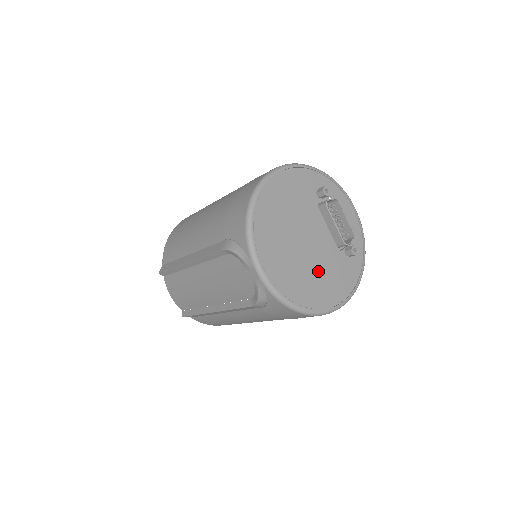
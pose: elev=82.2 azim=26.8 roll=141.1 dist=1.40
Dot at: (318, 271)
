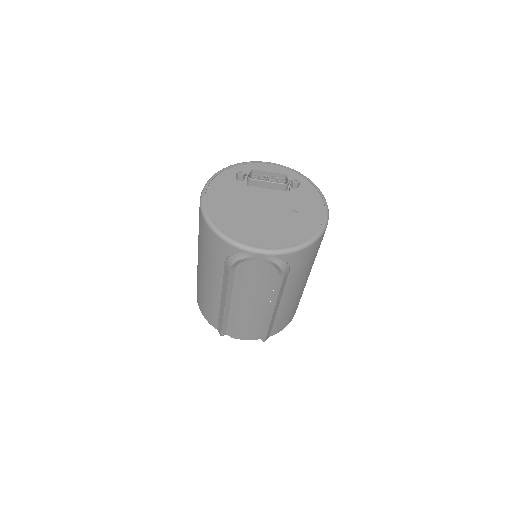
Dot at: (291, 214)
